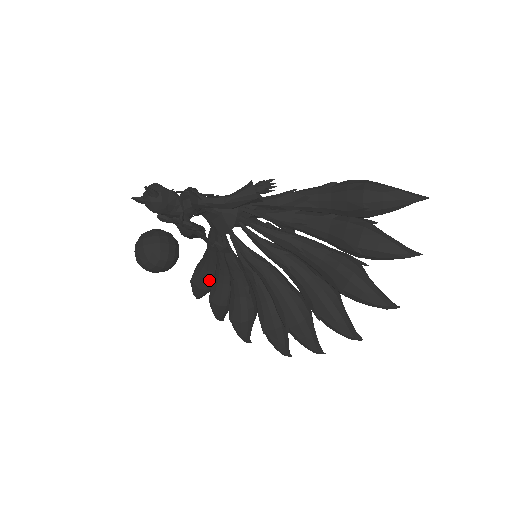
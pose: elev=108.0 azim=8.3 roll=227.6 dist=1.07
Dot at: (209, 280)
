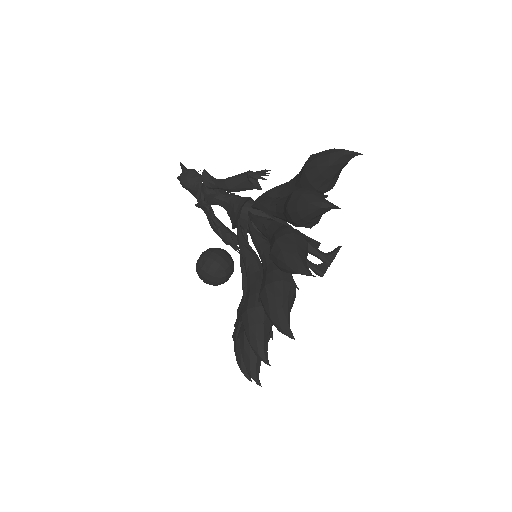
Dot at: occluded
